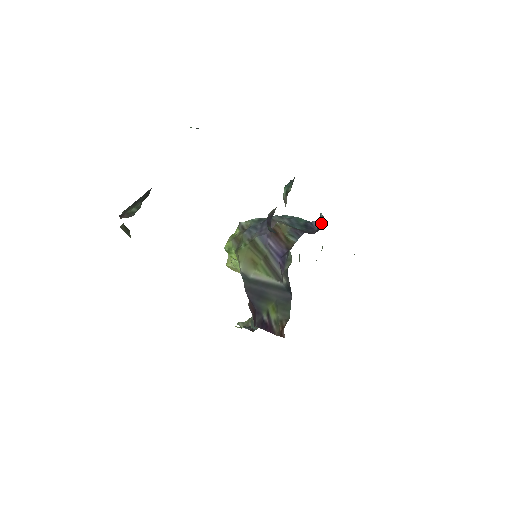
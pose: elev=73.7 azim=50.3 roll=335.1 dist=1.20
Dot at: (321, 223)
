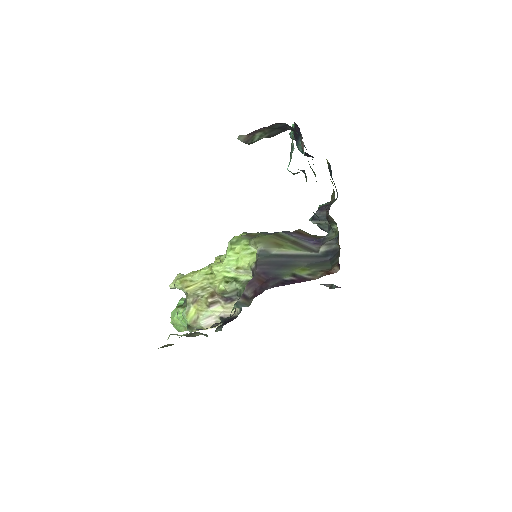
Dot at: occluded
